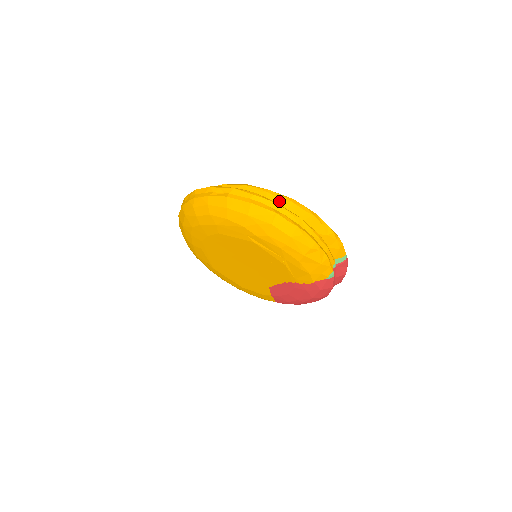
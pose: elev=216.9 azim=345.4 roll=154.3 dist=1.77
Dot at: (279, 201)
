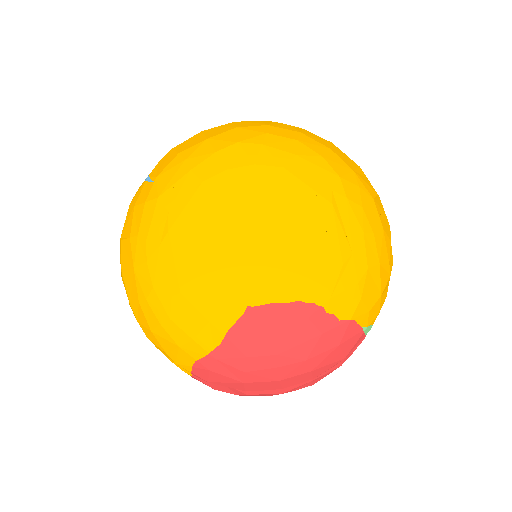
Dot at: occluded
